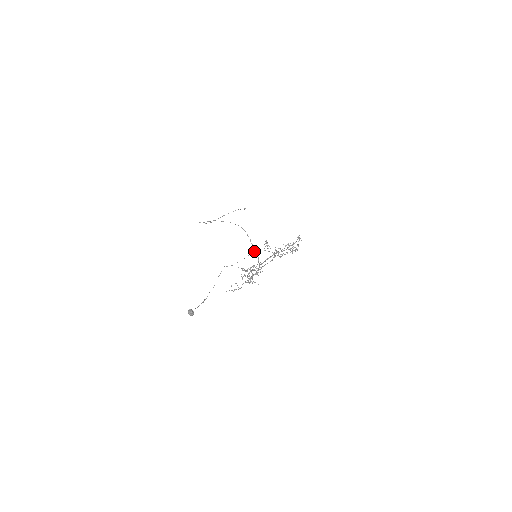
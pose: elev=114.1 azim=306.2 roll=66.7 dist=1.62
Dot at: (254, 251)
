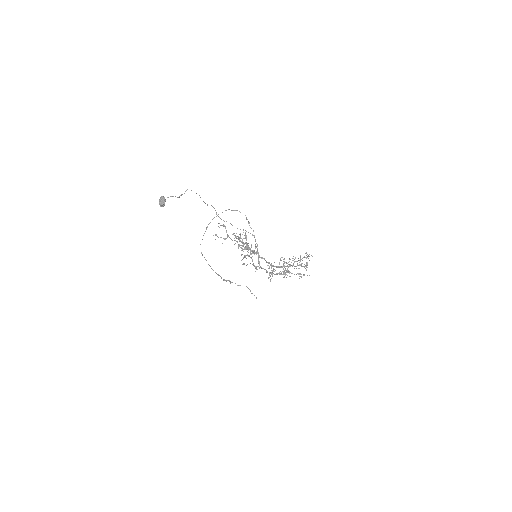
Dot at: (252, 234)
